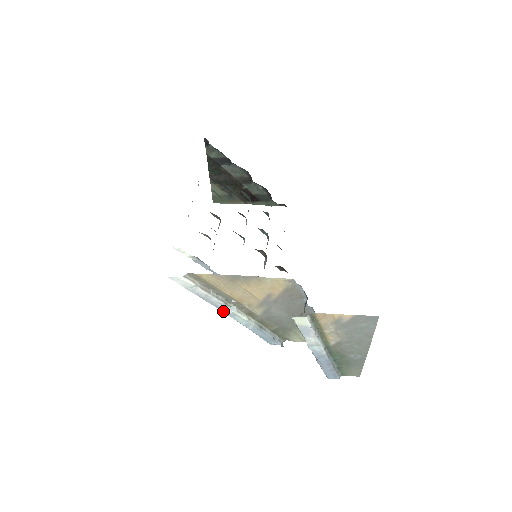
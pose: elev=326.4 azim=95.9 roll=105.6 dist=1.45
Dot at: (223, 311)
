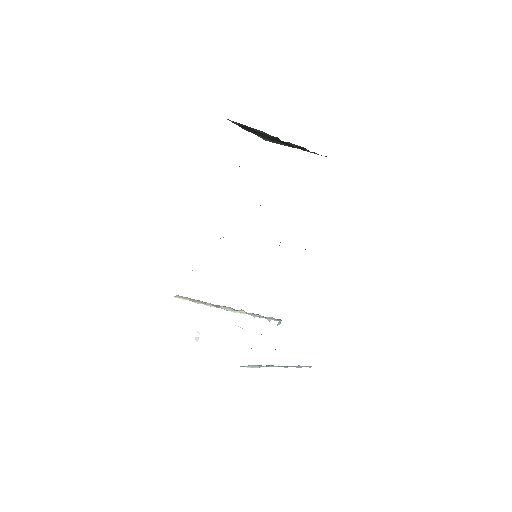
Dot at: occluded
